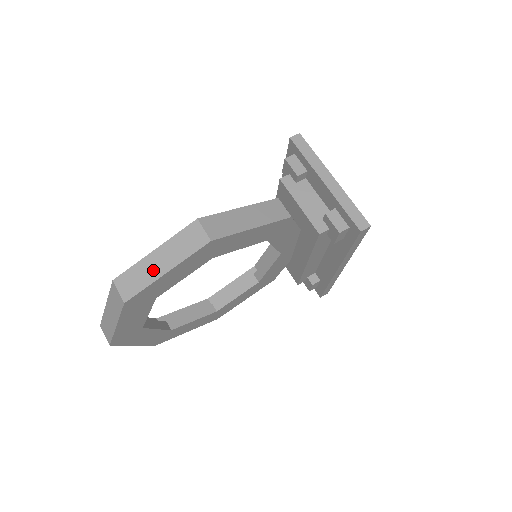
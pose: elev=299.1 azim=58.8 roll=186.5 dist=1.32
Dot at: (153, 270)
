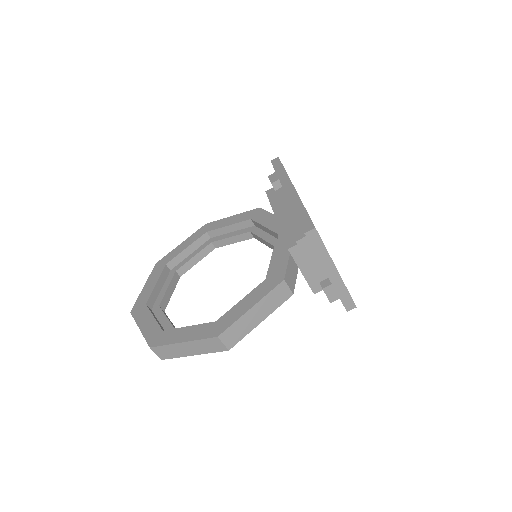
Dot at: (182, 352)
